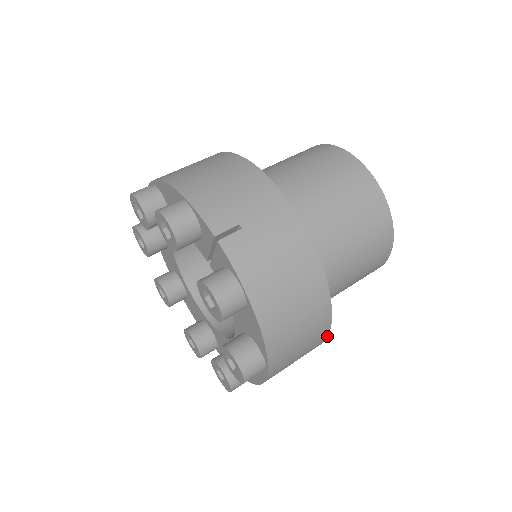
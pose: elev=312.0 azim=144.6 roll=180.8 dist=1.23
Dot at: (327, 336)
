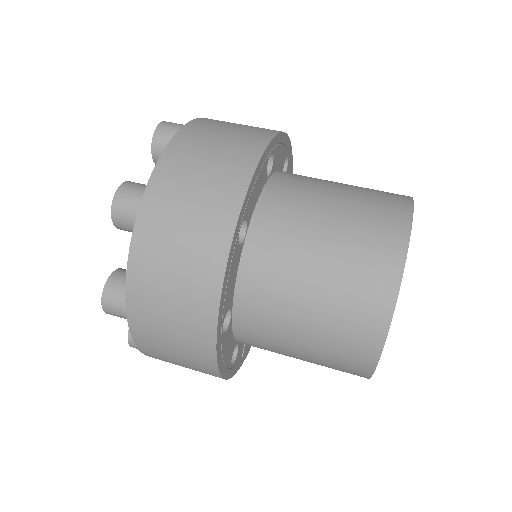
Dot at: (230, 249)
